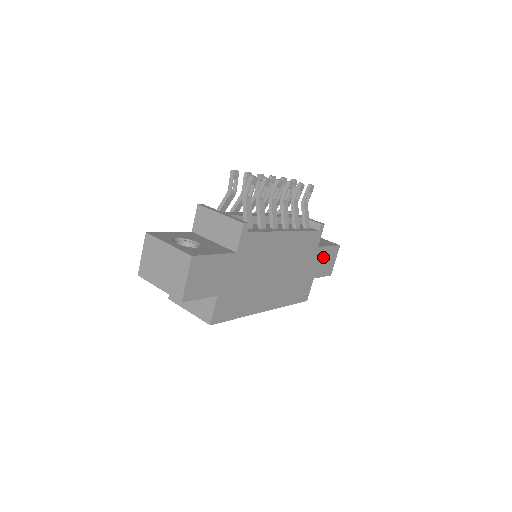
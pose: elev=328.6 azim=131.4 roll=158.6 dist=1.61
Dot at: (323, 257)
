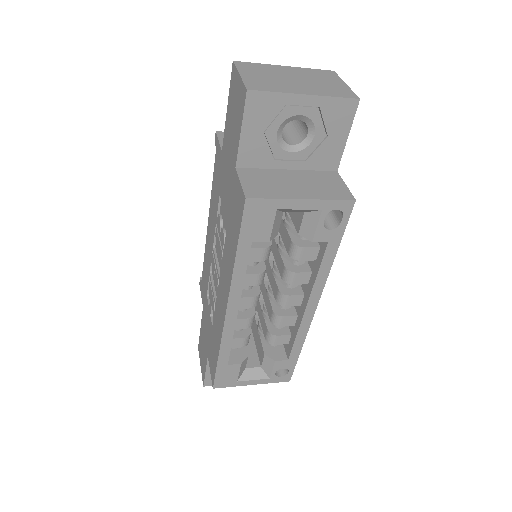
Dot at: occluded
